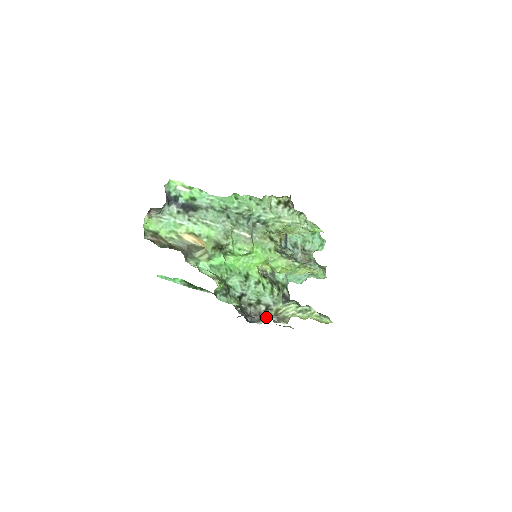
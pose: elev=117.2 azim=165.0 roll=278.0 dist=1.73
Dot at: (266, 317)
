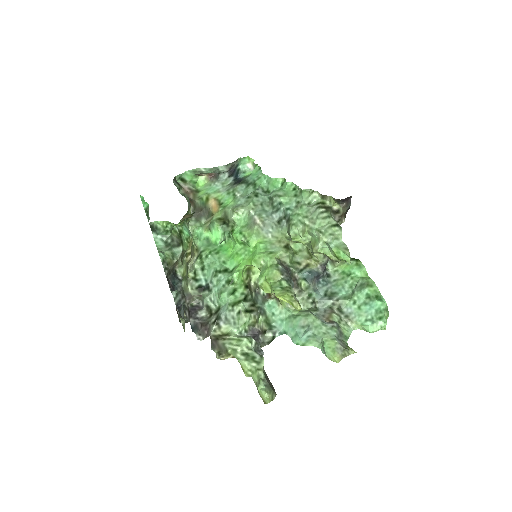
Dot at: occluded
